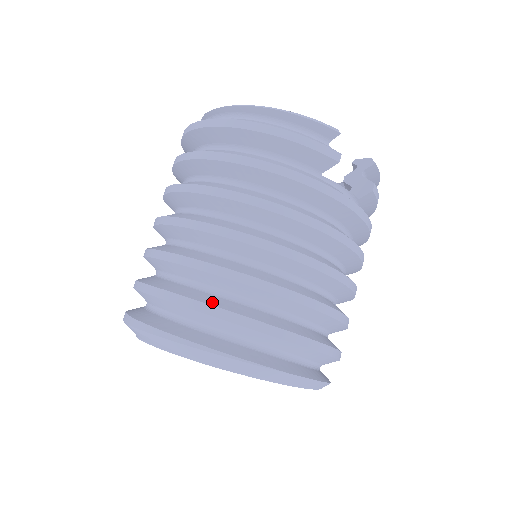
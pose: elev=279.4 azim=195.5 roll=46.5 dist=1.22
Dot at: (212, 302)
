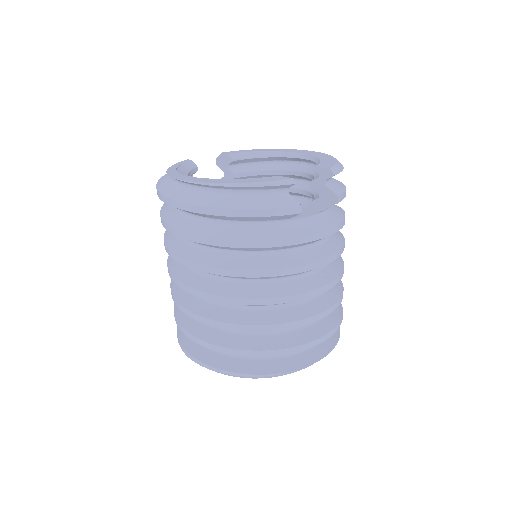
Dot at: (238, 345)
